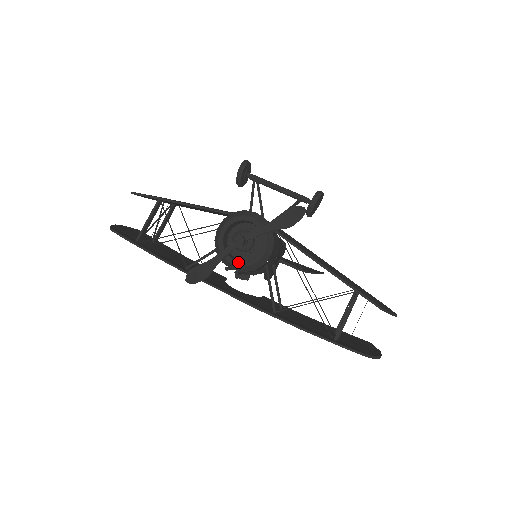
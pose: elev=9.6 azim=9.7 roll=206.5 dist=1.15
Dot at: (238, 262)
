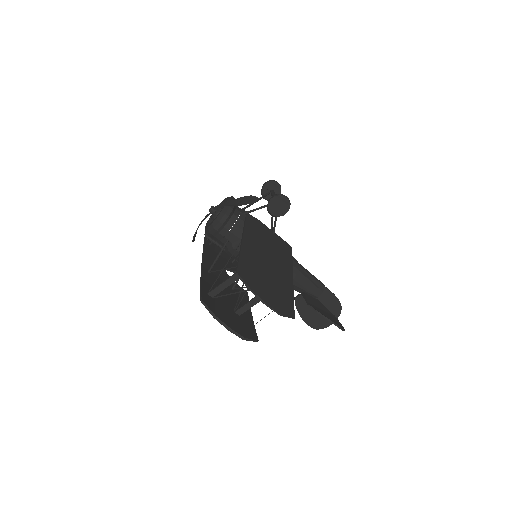
Dot at: (207, 226)
